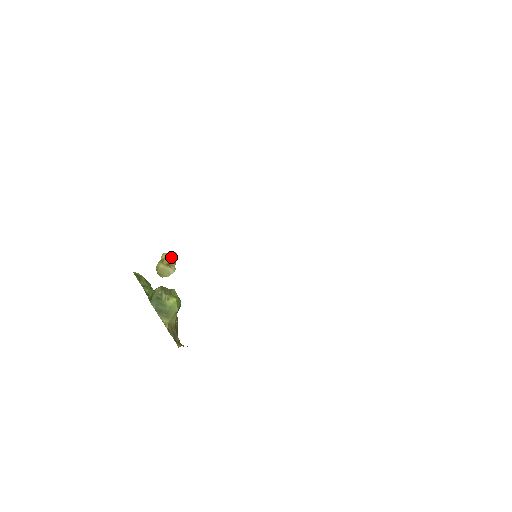
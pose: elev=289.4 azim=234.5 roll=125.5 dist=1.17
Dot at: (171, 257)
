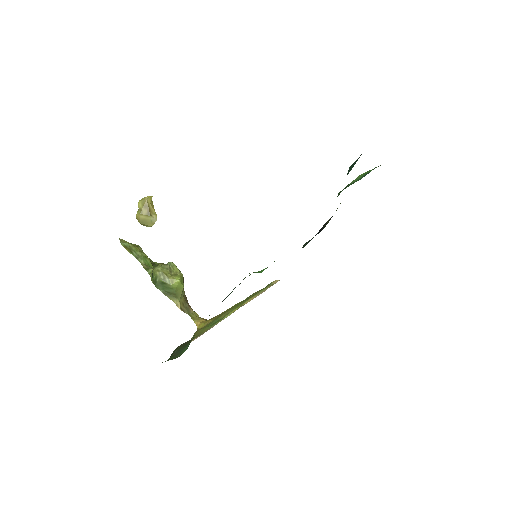
Dot at: (148, 204)
